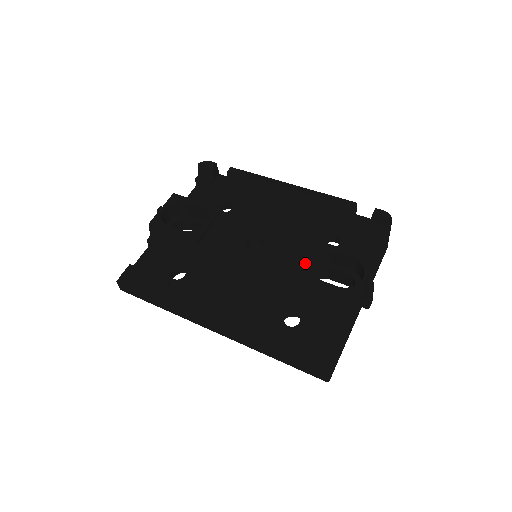
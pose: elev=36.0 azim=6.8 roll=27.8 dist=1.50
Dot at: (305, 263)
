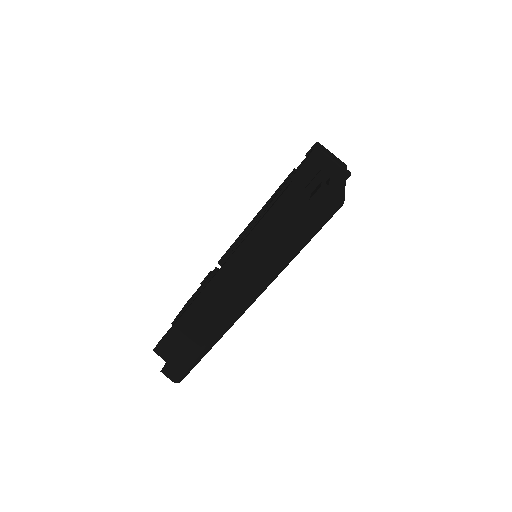
Dot at: (271, 200)
